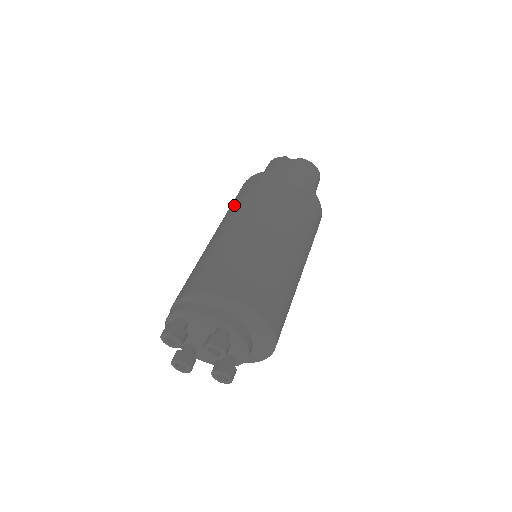
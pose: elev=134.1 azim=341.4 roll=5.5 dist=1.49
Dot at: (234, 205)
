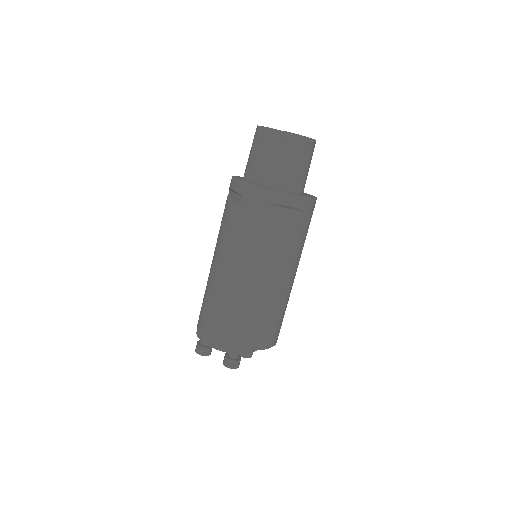
Dot at: (224, 226)
